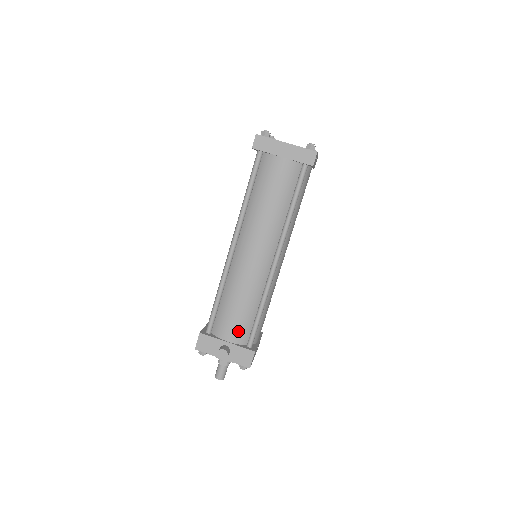
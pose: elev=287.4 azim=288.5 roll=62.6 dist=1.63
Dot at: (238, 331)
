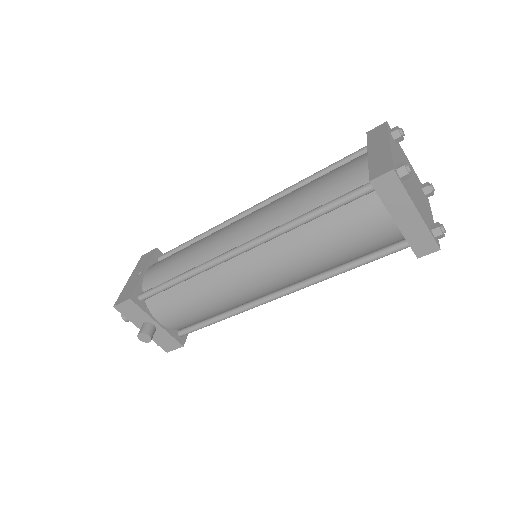
Dot at: (178, 321)
